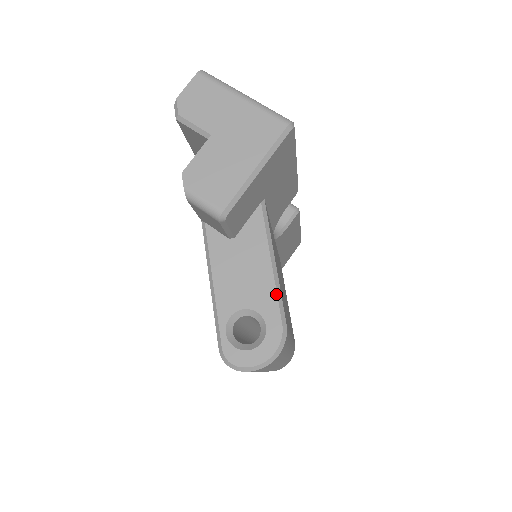
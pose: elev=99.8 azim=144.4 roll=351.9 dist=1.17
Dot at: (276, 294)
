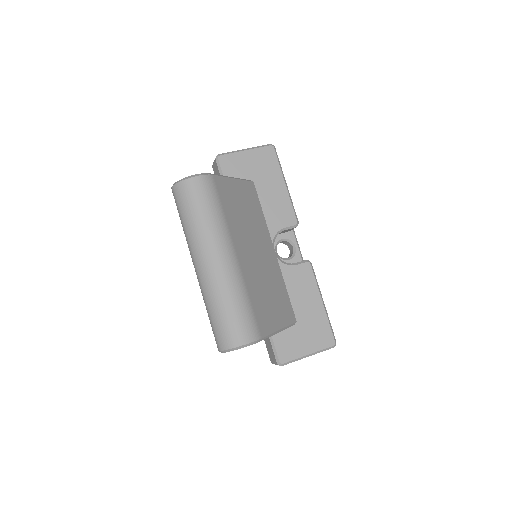
Dot at: (220, 175)
